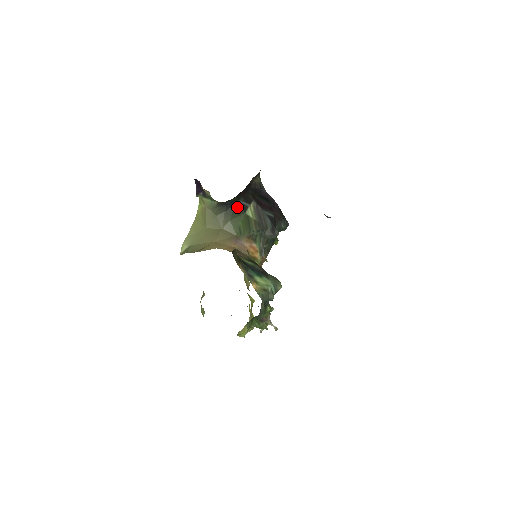
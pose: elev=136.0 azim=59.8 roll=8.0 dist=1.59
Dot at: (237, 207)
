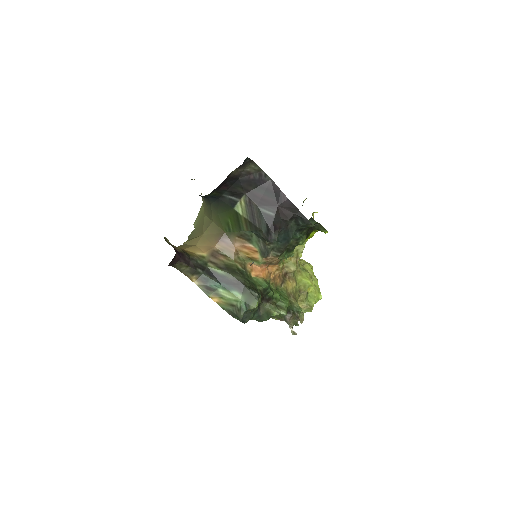
Dot at: (222, 201)
